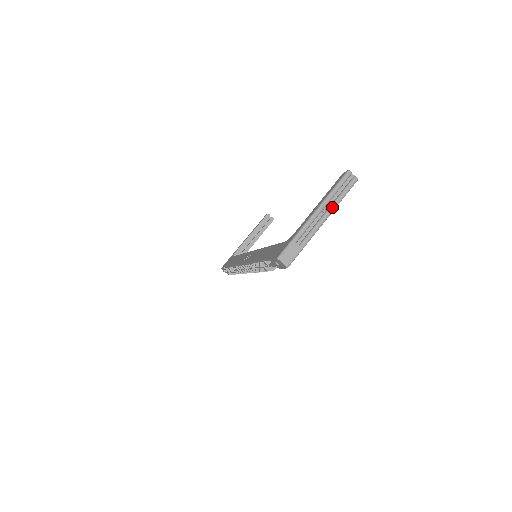
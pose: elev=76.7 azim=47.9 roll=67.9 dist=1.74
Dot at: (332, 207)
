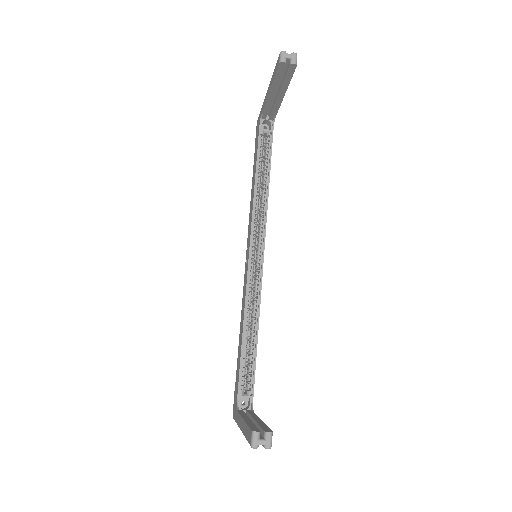
Dot at: occluded
